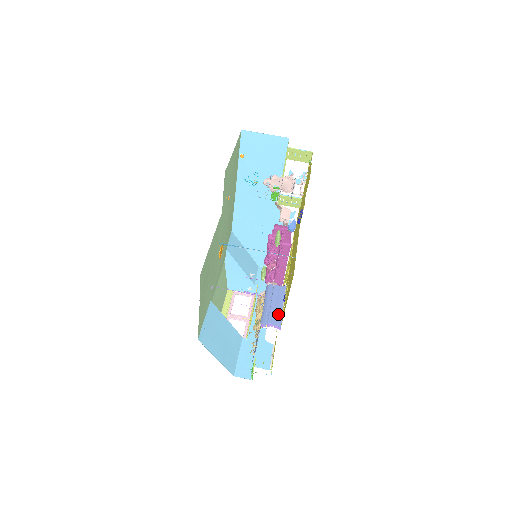
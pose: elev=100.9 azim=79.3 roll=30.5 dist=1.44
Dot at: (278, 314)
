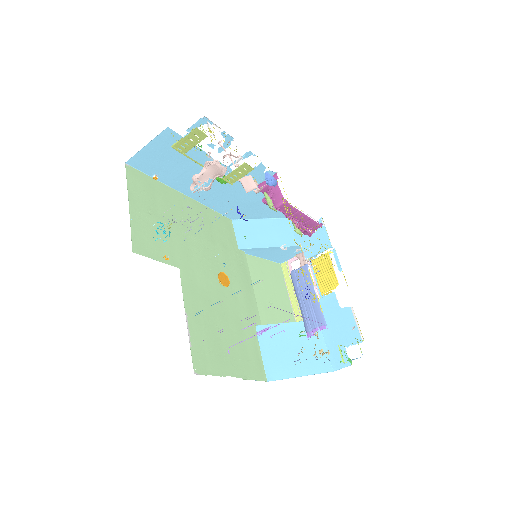
Dot at: (316, 309)
